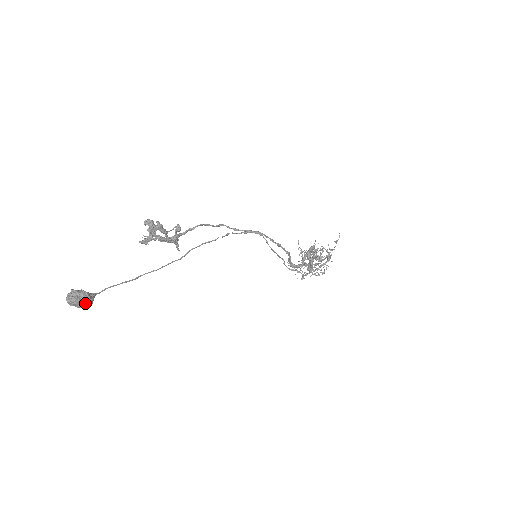
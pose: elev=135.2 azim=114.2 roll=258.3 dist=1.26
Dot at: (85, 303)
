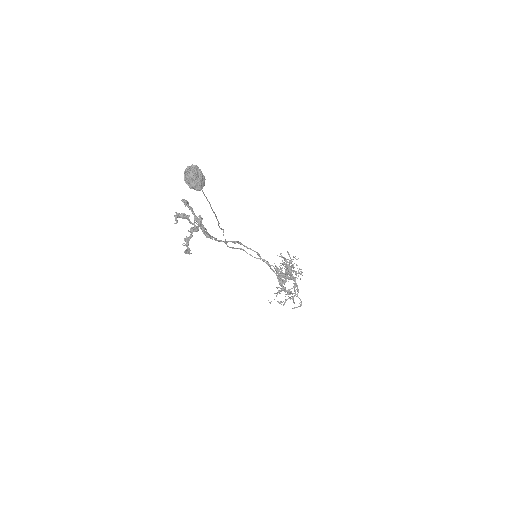
Dot at: (201, 173)
